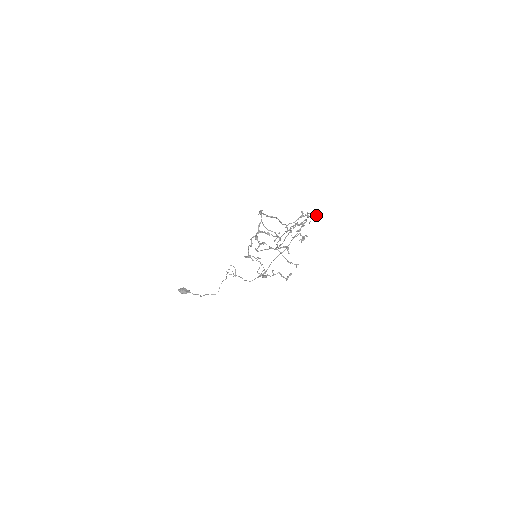
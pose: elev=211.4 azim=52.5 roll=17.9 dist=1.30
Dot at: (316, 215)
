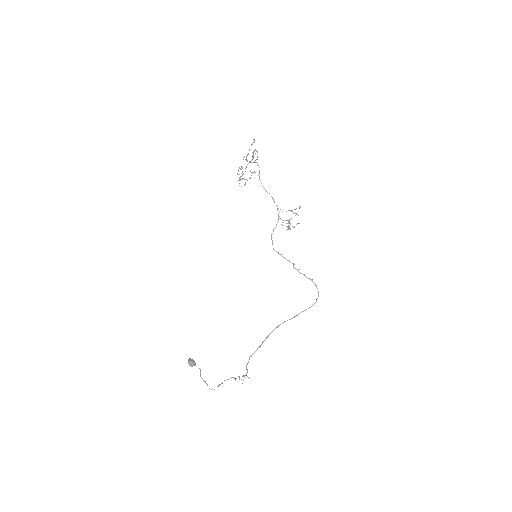
Dot at: occluded
